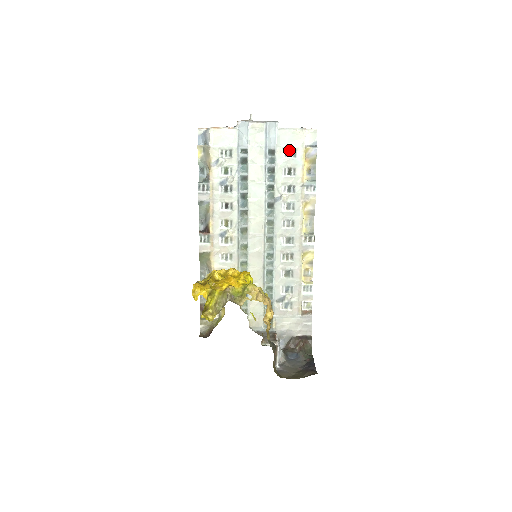
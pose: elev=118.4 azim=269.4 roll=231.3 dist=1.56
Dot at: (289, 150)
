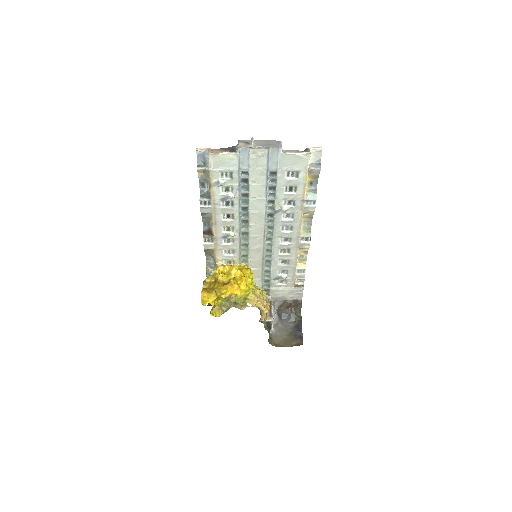
Dot at: (291, 172)
